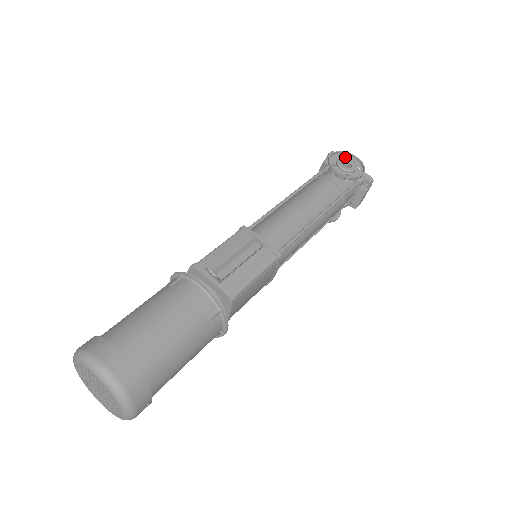
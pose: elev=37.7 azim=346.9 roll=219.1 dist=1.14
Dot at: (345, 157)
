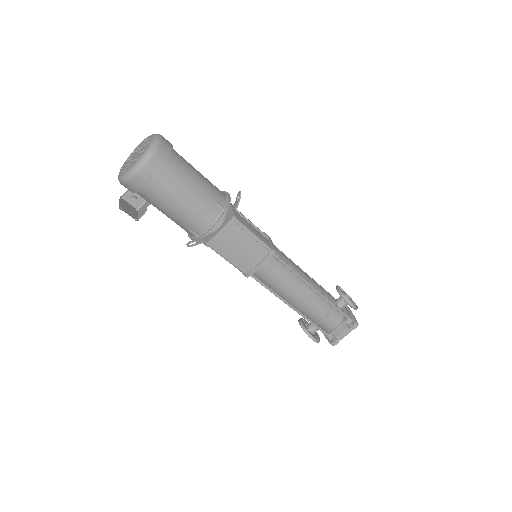
Dot at: occluded
